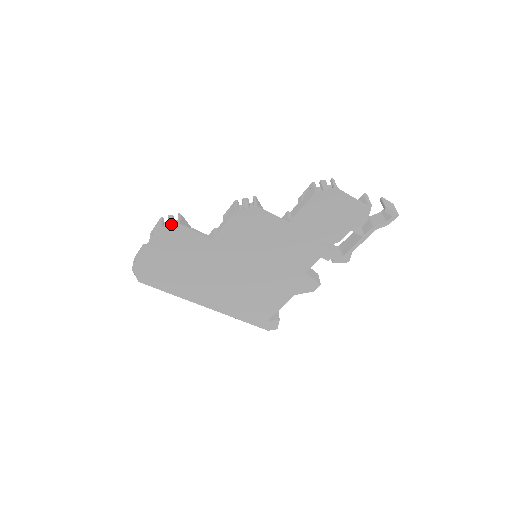
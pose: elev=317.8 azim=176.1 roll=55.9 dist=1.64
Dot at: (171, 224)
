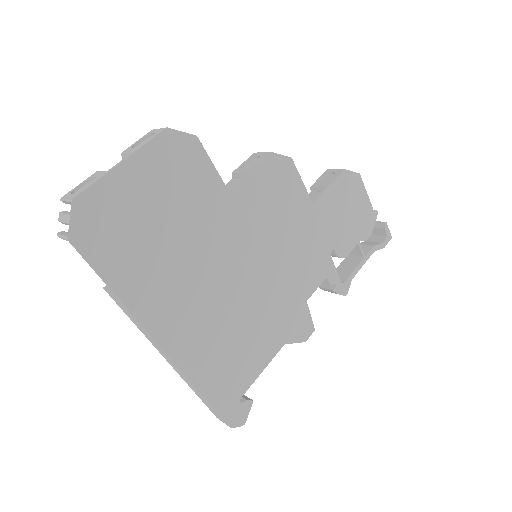
Dot at: (183, 133)
